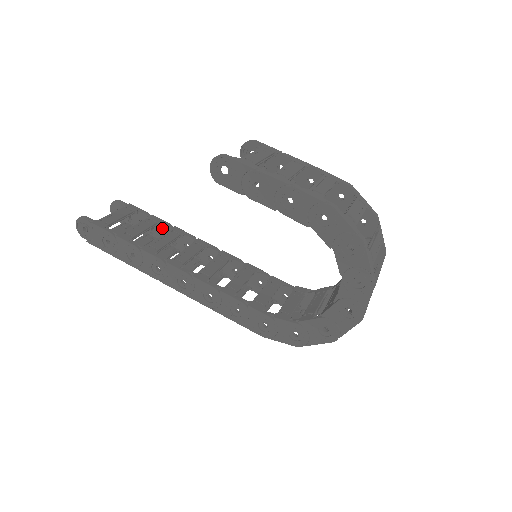
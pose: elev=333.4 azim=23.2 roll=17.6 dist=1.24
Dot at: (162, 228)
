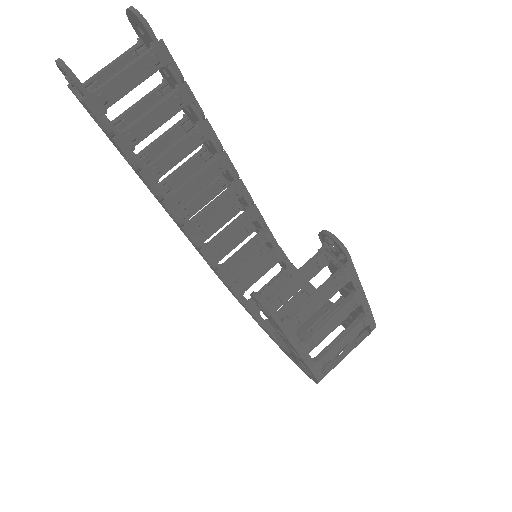
Dot at: (189, 108)
